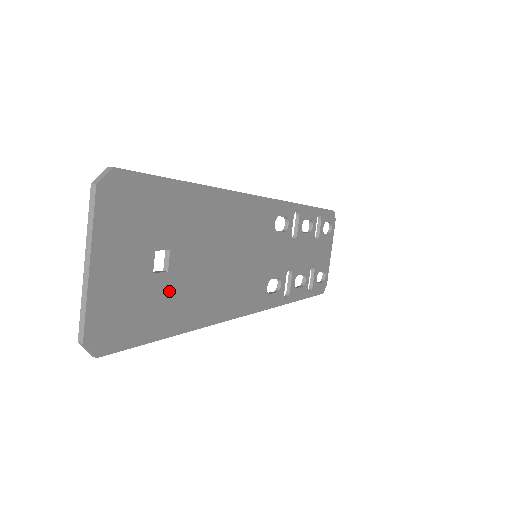
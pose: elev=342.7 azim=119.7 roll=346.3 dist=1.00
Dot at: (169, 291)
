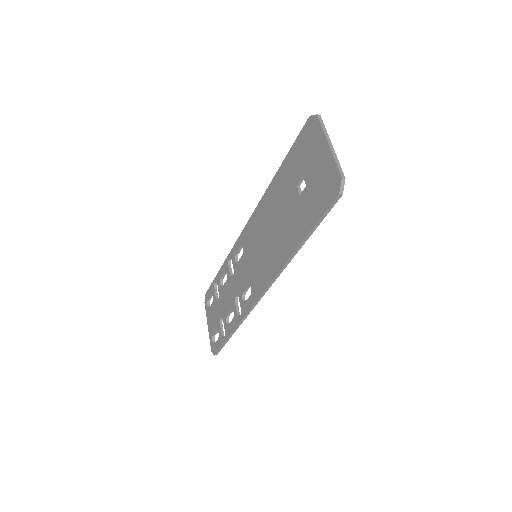
Dot at: (304, 208)
